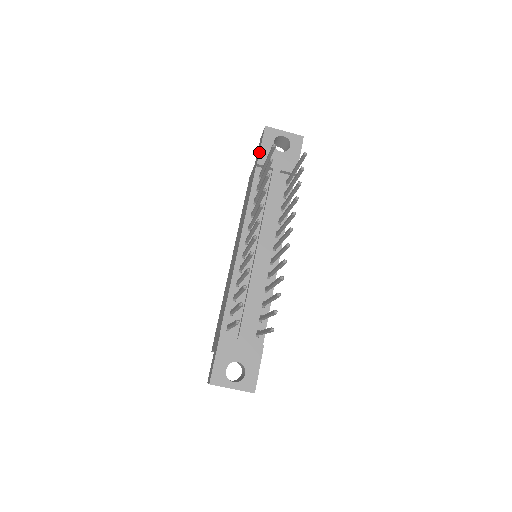
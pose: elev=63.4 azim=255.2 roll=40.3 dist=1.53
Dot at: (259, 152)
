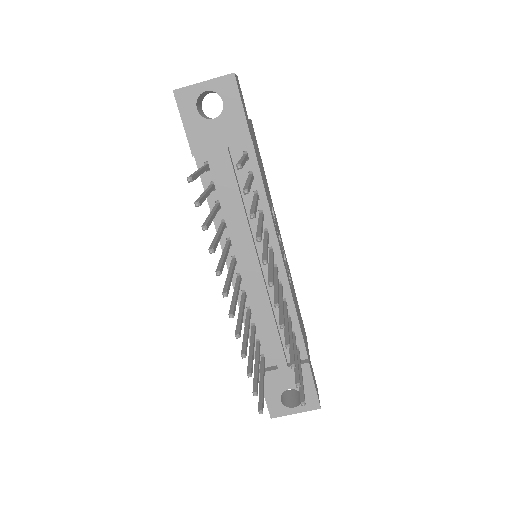
Dot at: occluded
